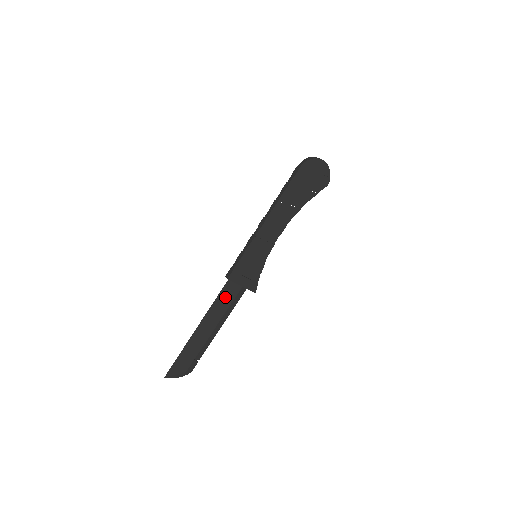
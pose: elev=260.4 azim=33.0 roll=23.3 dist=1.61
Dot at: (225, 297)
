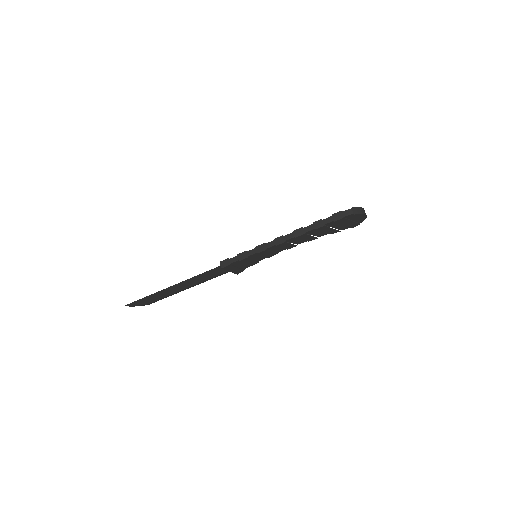
Dot at: (210, 274)
